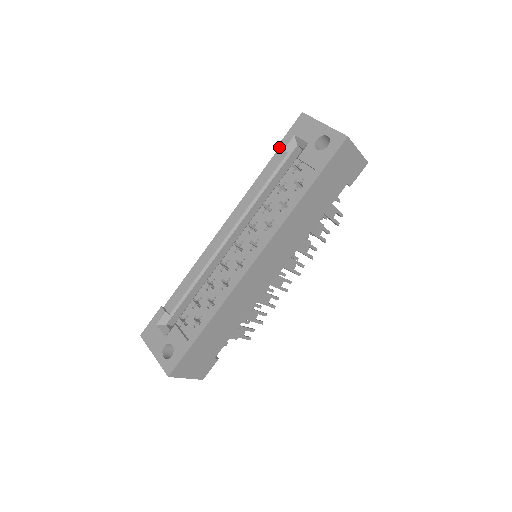
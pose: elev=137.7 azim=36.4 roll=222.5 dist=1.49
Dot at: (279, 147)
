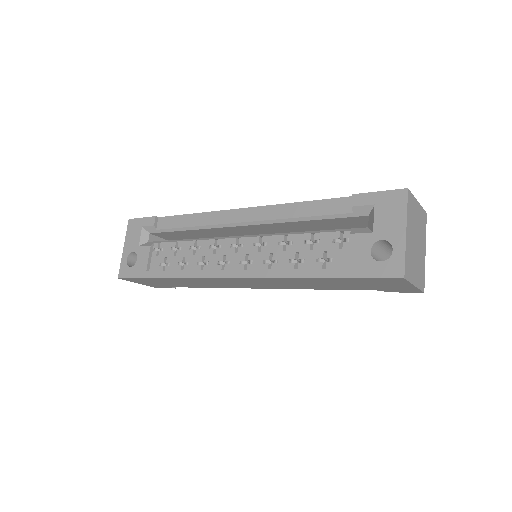
Dot at: (354, 195)
